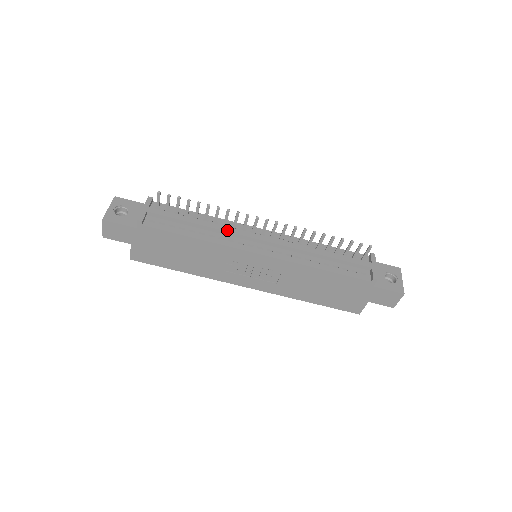
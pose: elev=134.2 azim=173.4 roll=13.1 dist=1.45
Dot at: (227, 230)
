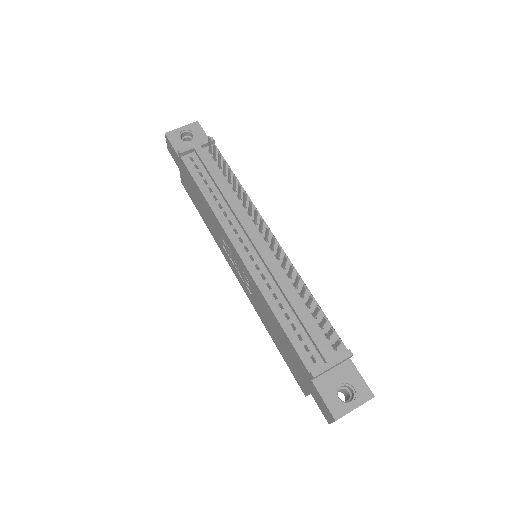
Dot at: (235, 211)
